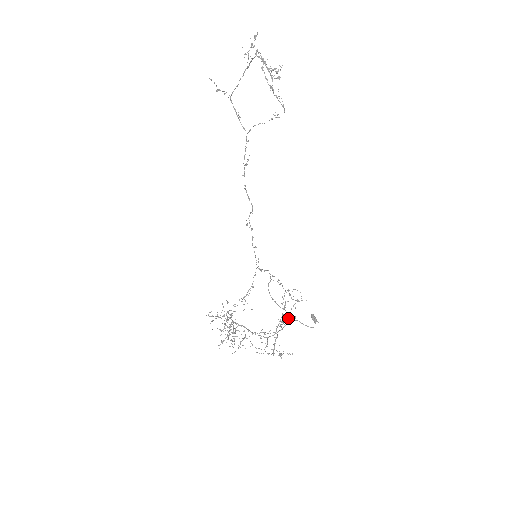
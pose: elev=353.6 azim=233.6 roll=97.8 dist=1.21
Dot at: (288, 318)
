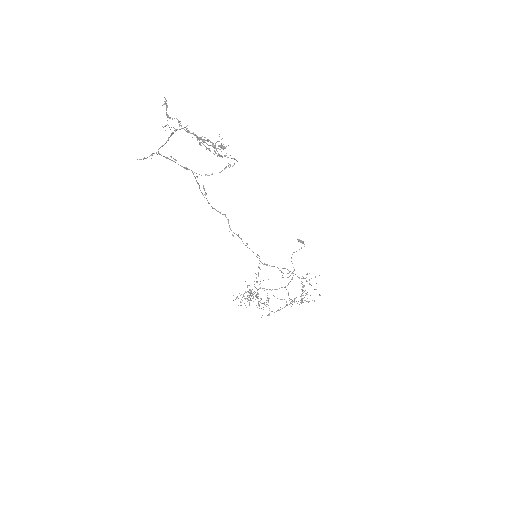
Dot at: occluded
